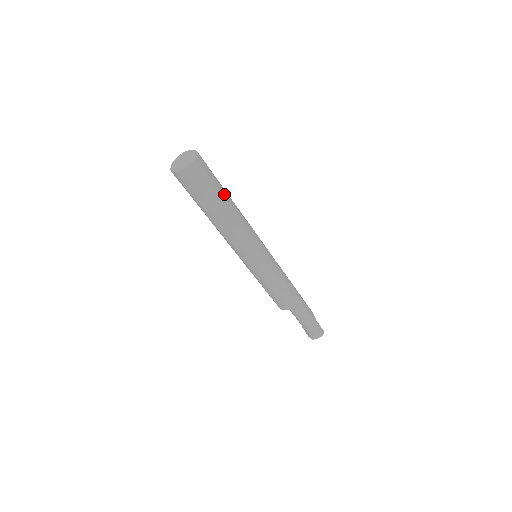
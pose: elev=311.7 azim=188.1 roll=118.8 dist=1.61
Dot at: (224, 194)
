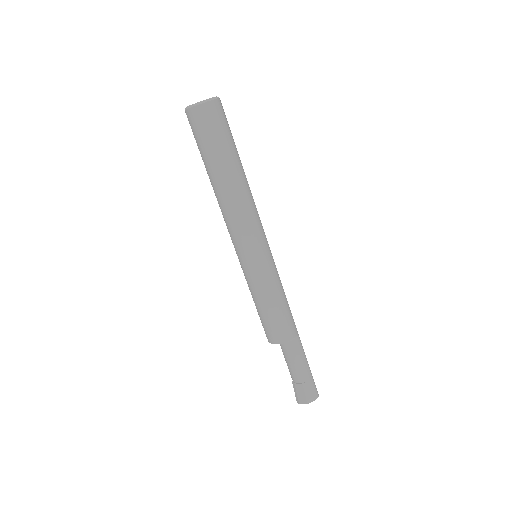
Dot at: (238, 155)
